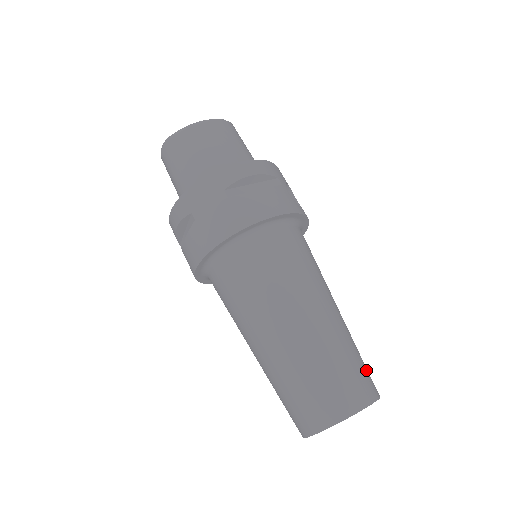
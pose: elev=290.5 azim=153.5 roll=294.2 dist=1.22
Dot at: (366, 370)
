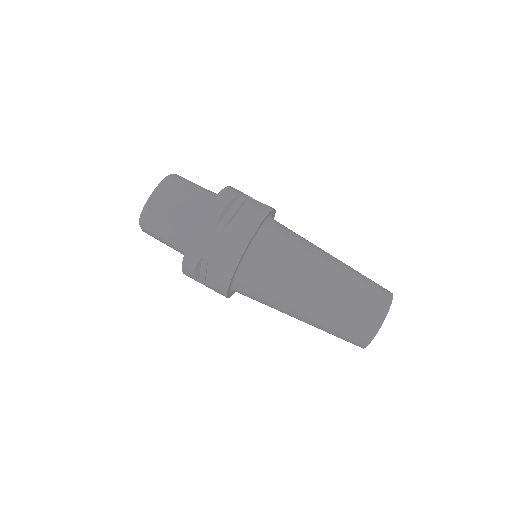
Dot at: (375, 283)
